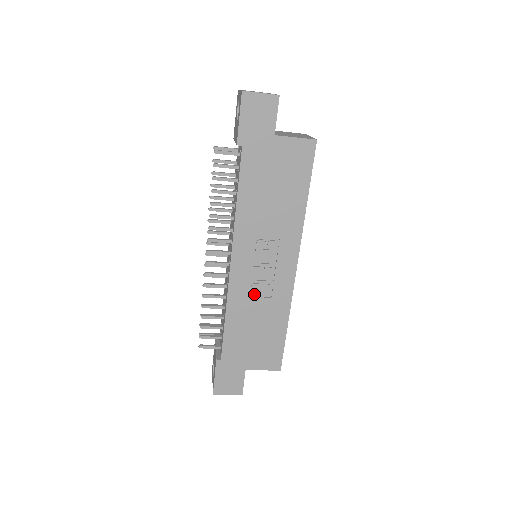
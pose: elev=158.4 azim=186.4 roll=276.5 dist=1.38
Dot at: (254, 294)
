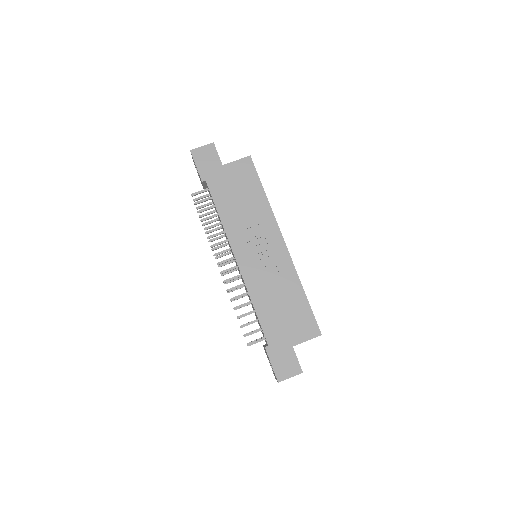
Dot at: (266, 278)
